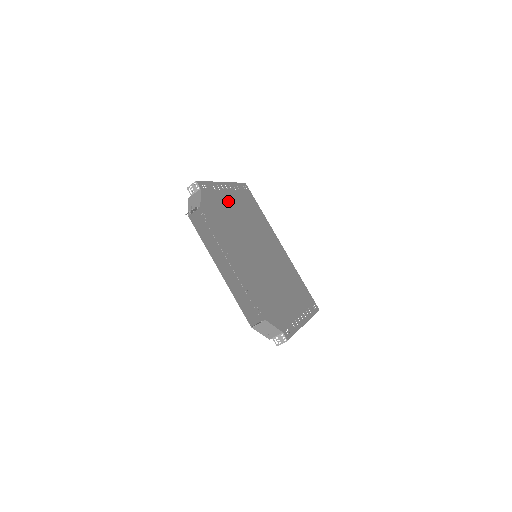
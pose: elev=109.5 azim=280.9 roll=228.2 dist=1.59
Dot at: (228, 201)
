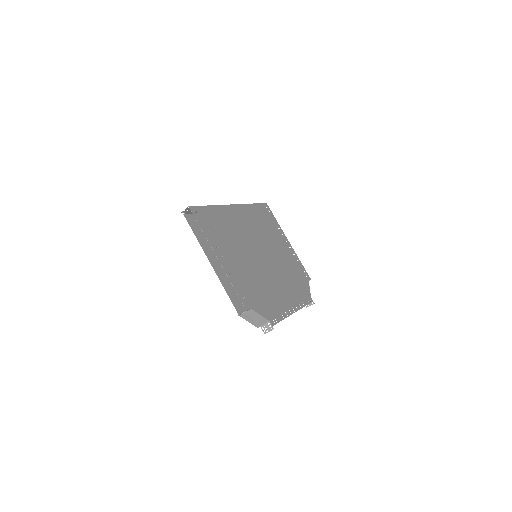
Dot at: (237, 268)
